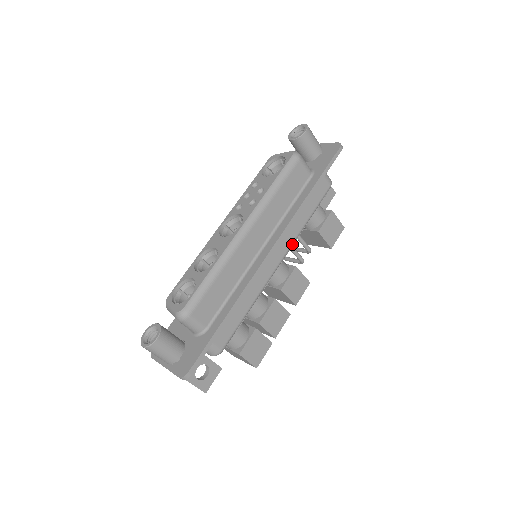
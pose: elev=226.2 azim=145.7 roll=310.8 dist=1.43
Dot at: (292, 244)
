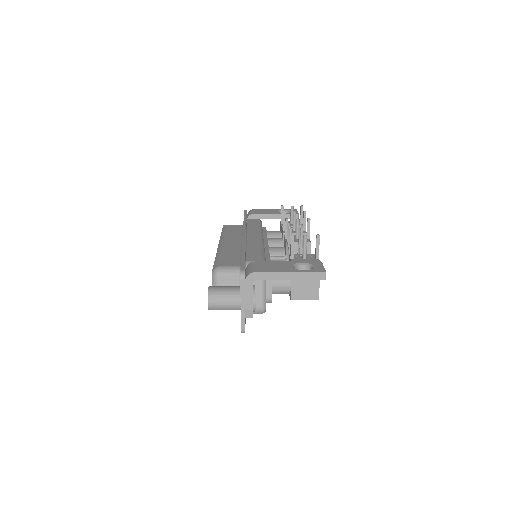
Dot at: occluded
